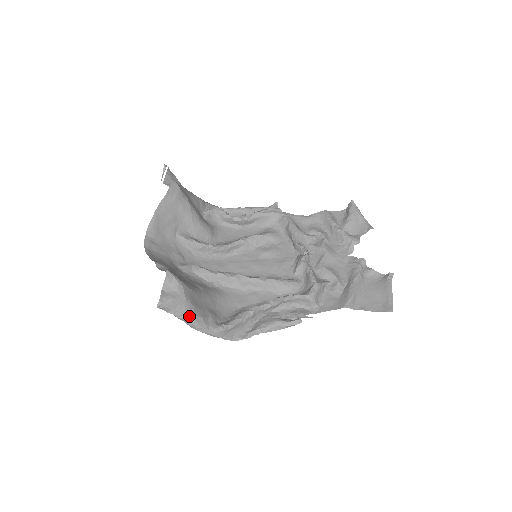
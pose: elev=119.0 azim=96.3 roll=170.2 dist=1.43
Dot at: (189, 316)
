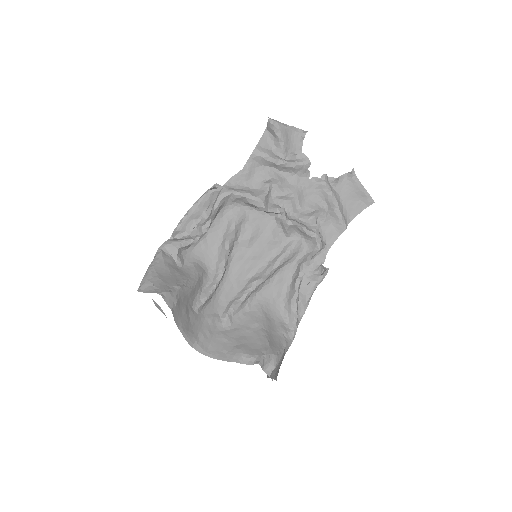
Dot at: occluded
